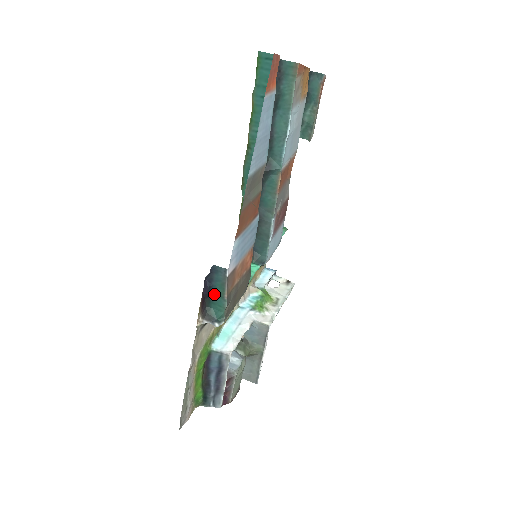
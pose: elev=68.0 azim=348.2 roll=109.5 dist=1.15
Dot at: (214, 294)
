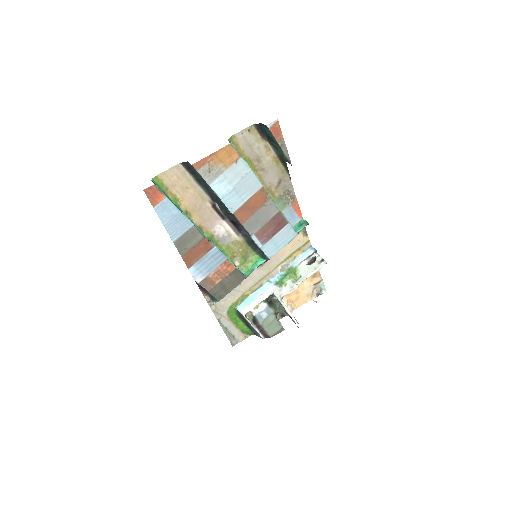
Dot at: occluded
